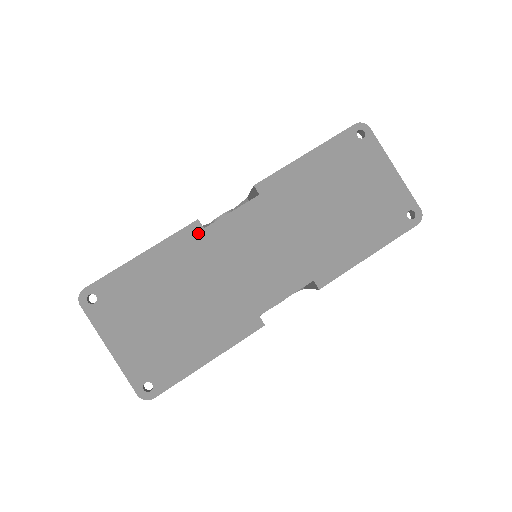
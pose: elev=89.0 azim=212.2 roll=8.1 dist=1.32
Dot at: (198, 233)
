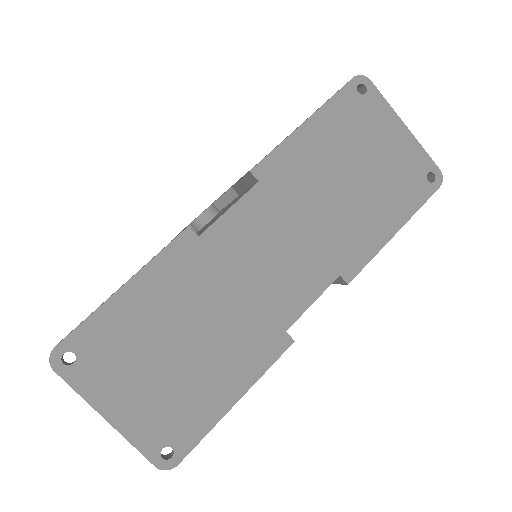
Dot at: (192, 244)
